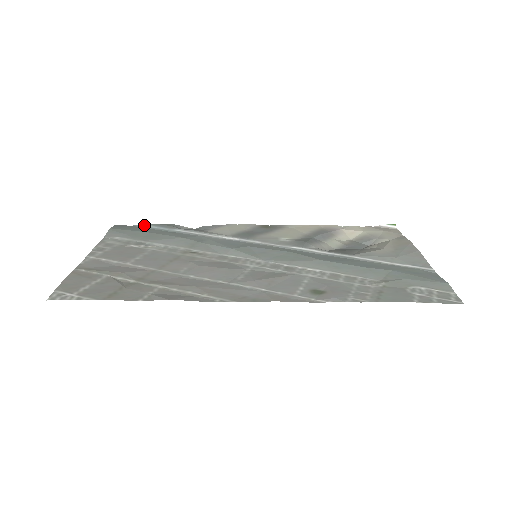
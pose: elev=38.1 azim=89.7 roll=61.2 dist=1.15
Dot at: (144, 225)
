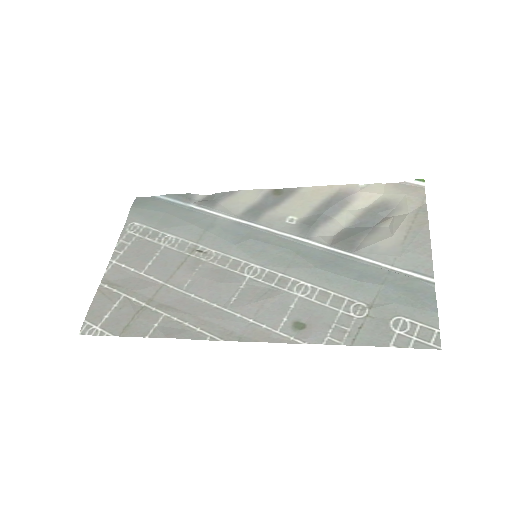
Dot at: (161, 196)
